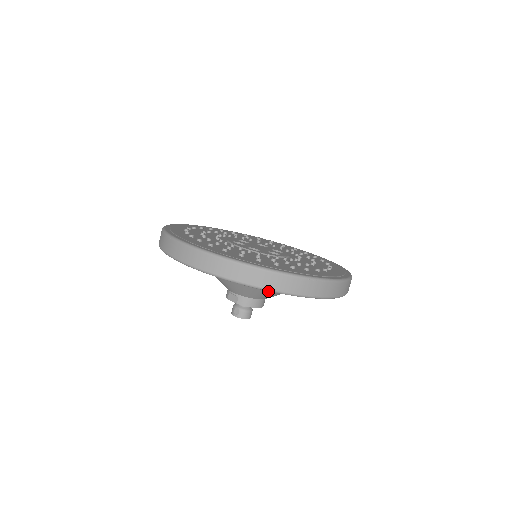
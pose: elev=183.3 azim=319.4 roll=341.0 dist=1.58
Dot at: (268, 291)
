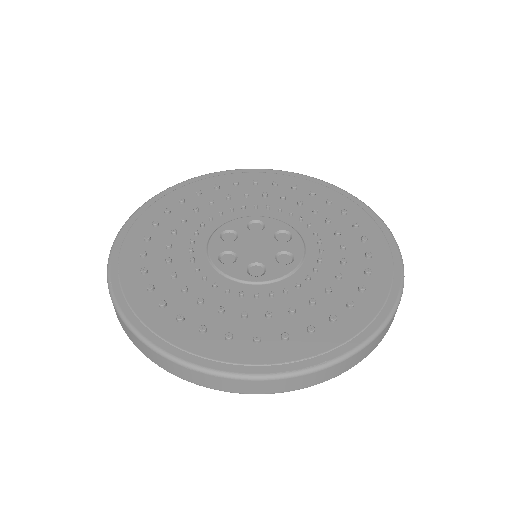
Dot at: occluded
